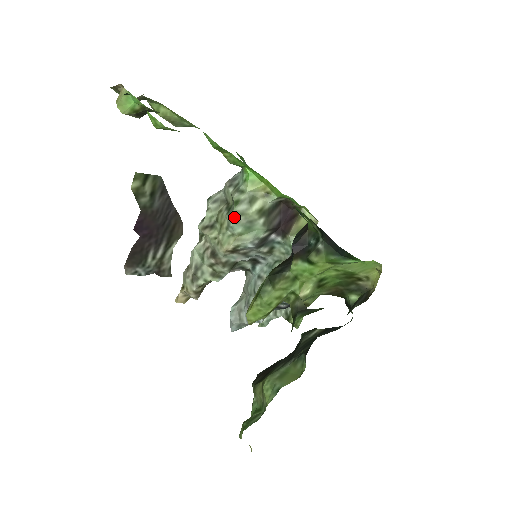
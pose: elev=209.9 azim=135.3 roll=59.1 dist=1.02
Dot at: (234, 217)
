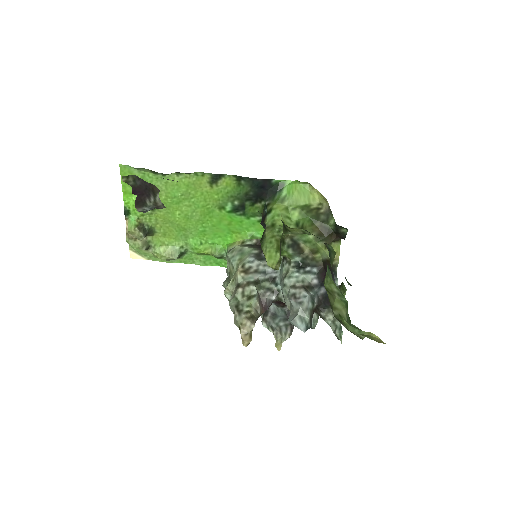
Dot at: (230, 256)
